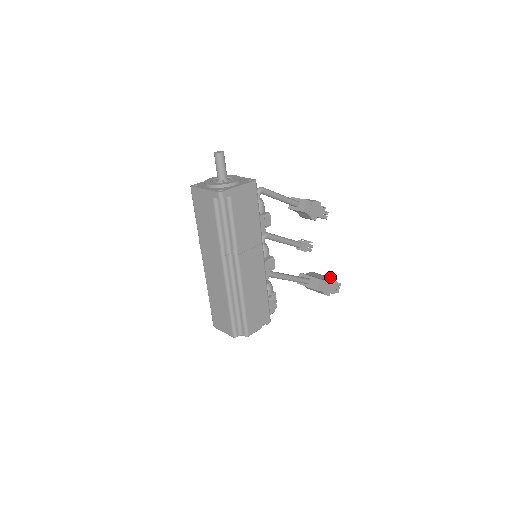
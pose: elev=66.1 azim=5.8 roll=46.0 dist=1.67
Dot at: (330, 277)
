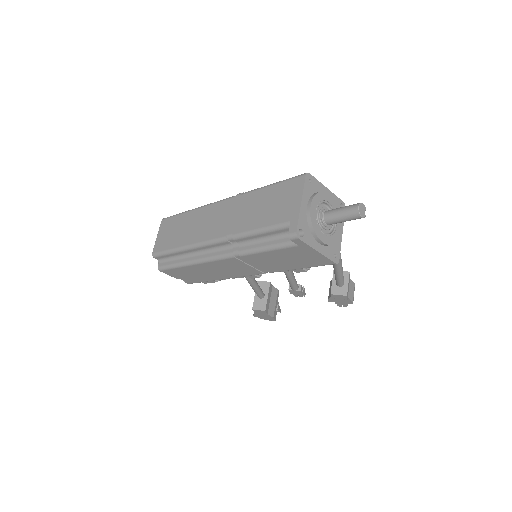
Dot at: (278, 310)
